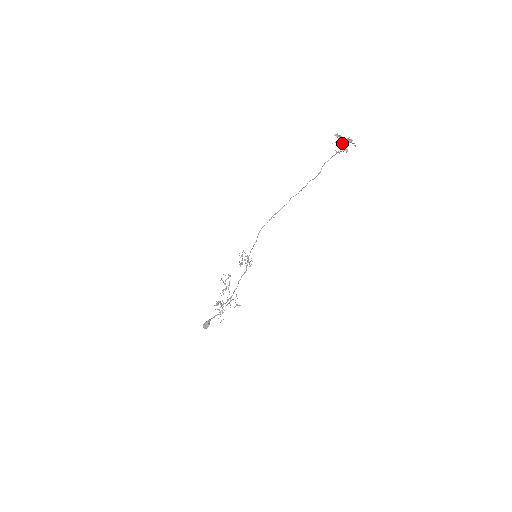
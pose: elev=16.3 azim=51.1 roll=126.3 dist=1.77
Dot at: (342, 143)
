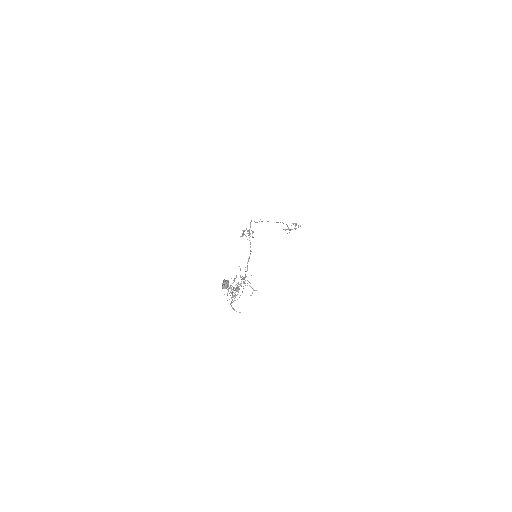
Dot at: occluded
